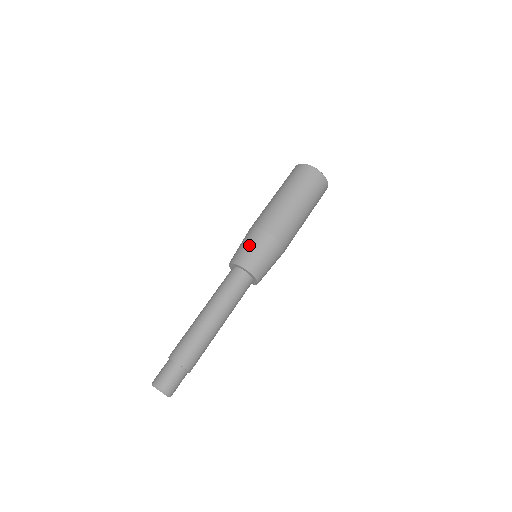
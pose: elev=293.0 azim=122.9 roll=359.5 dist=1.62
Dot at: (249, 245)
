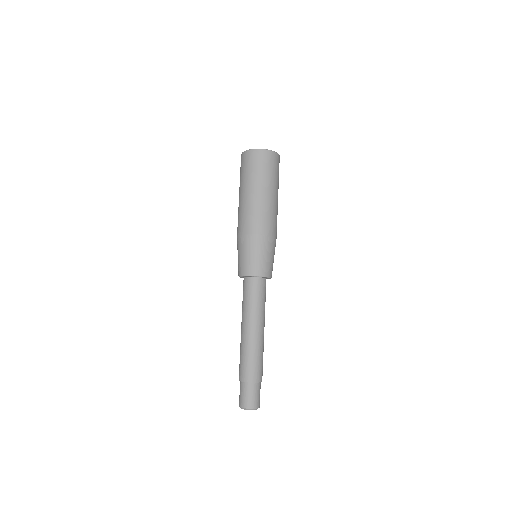
Dot at: (248, 254)
